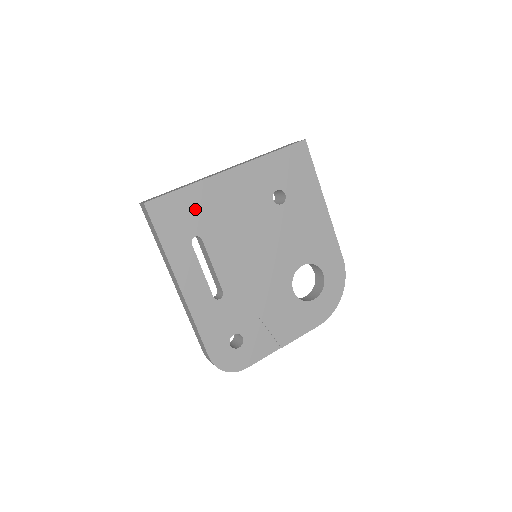
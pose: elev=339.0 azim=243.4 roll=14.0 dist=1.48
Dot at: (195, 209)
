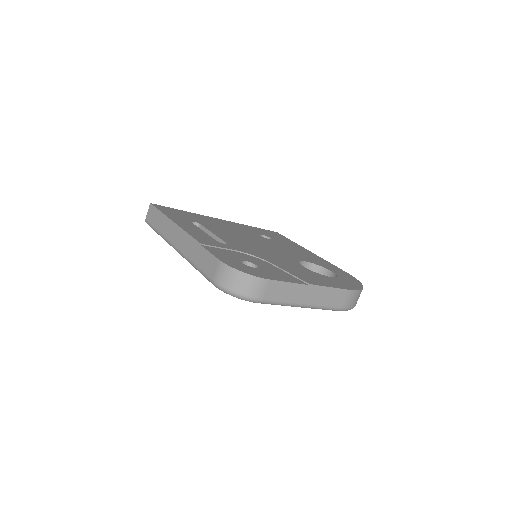
Dot at: (193, 217)
